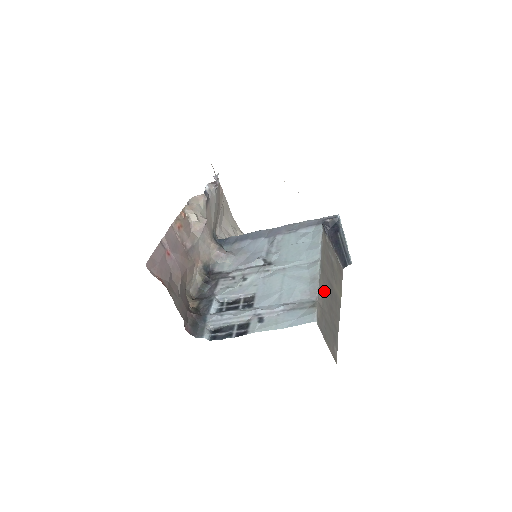
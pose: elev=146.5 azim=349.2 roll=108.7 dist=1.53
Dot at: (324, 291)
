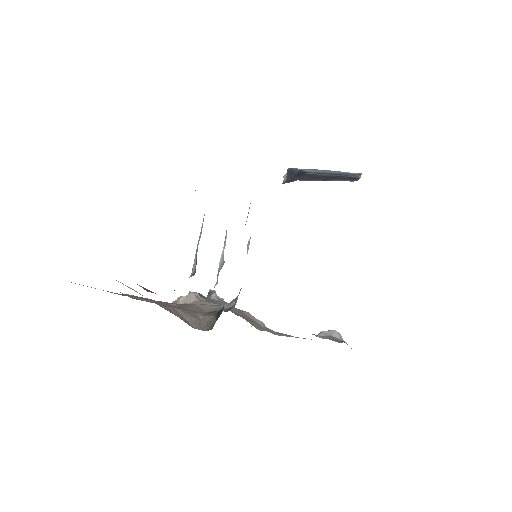
Dot at: occluded
